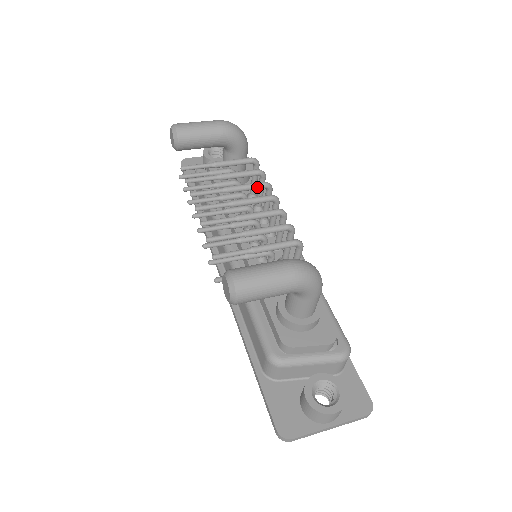
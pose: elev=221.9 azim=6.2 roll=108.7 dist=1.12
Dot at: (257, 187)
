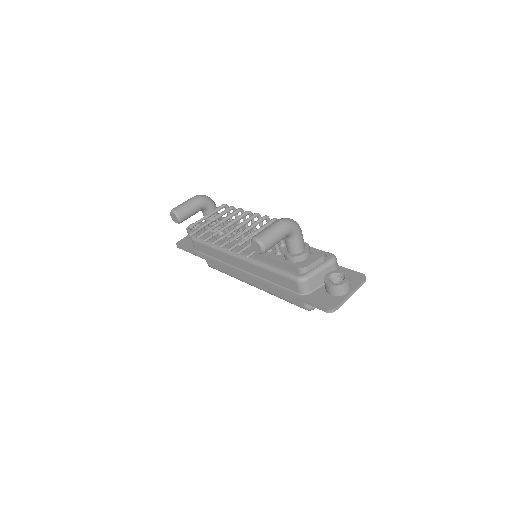
Dot at: (236, 213)
